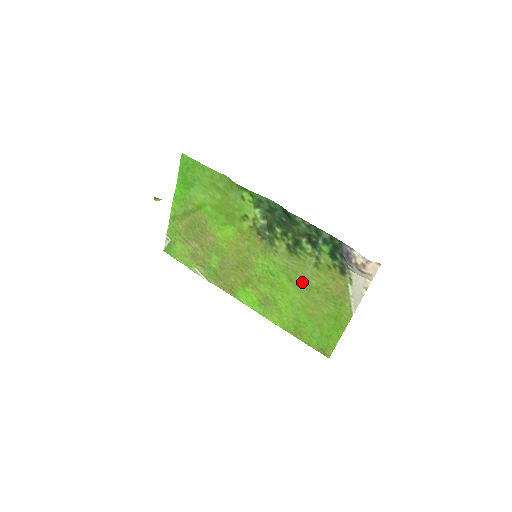
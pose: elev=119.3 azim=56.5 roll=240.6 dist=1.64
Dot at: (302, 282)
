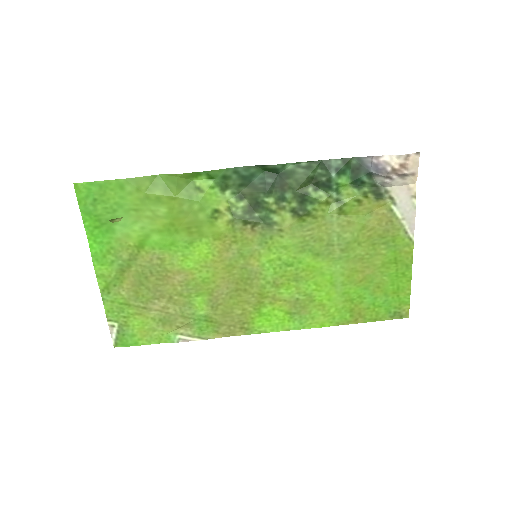
Dot at: (333, 246)
